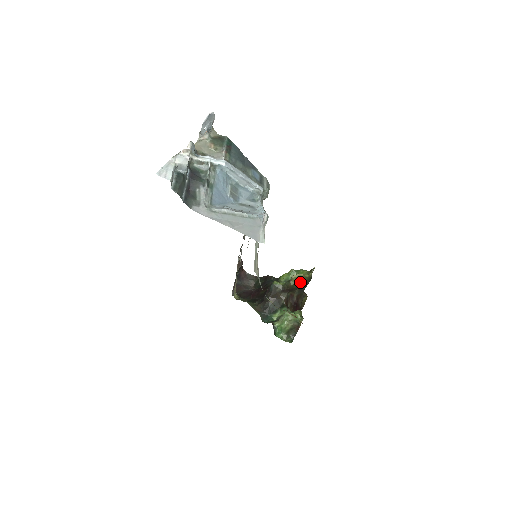
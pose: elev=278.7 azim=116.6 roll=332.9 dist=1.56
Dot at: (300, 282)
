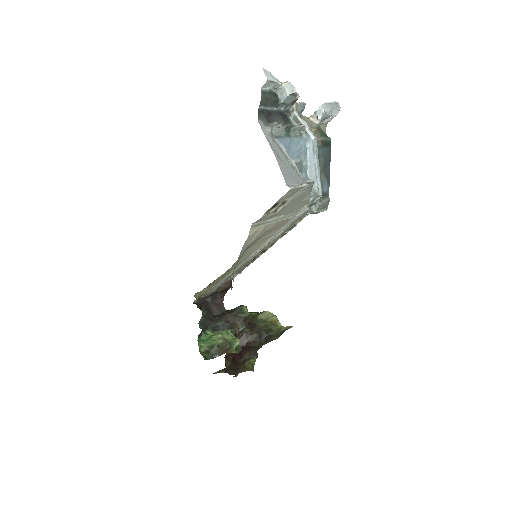
Dot at: (267, 326)
